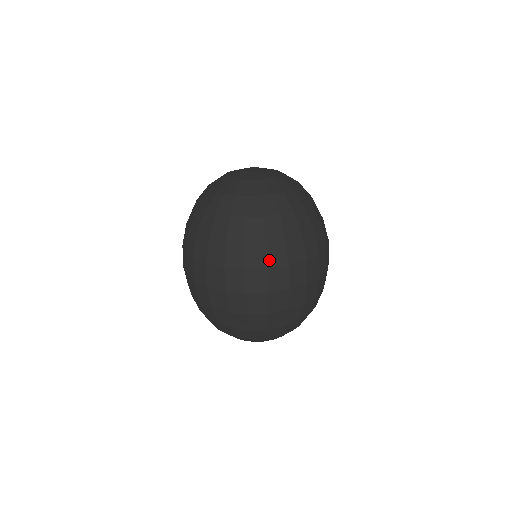
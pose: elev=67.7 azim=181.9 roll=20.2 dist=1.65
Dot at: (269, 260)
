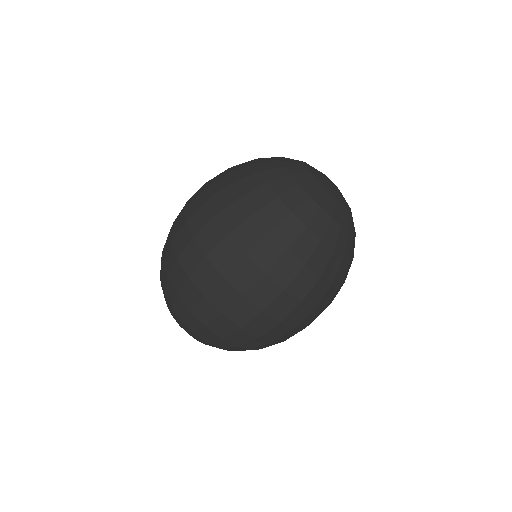
Dot at: (292, 284)
